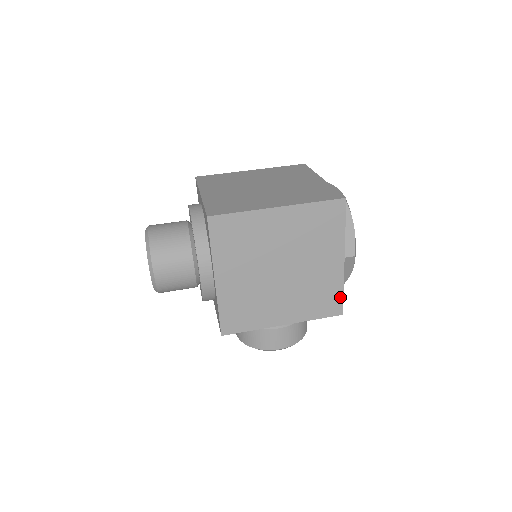
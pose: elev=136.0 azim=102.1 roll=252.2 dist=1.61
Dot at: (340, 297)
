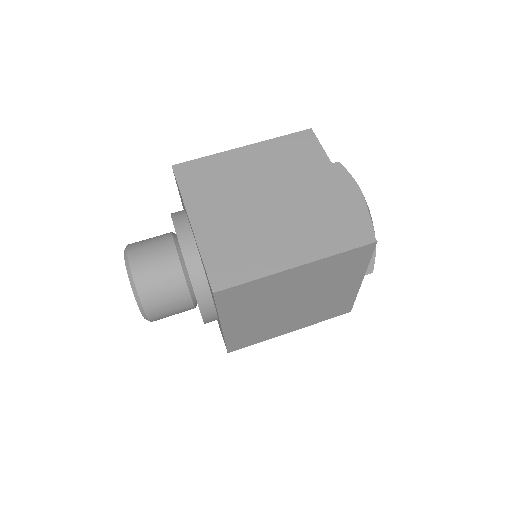
Dot at: (351, 303)
